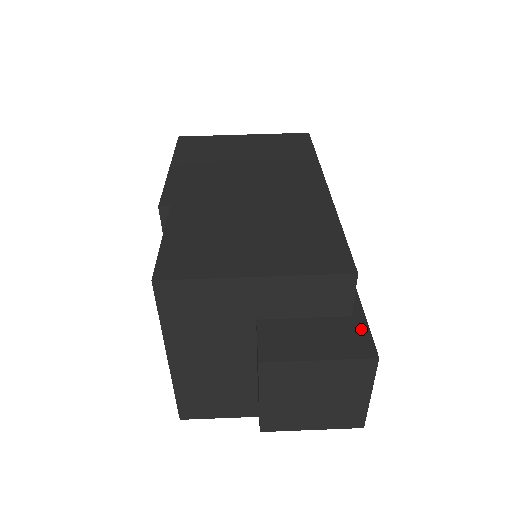
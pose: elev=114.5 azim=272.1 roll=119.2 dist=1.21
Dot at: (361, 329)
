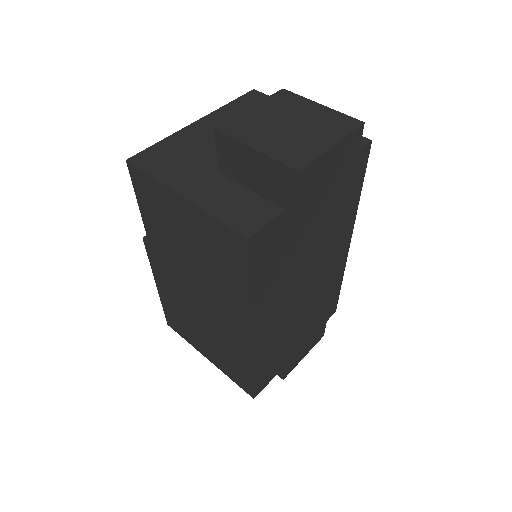
Dot at: occluded
